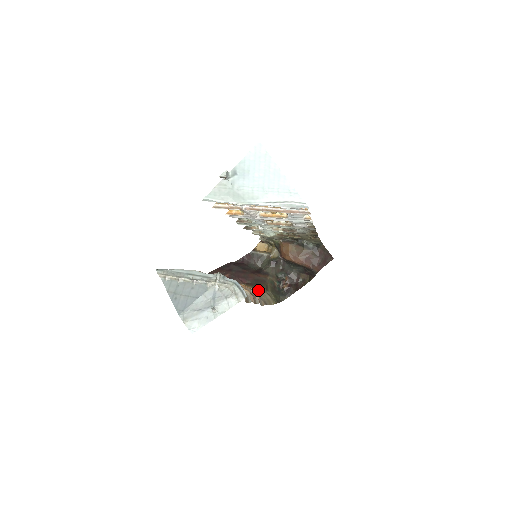
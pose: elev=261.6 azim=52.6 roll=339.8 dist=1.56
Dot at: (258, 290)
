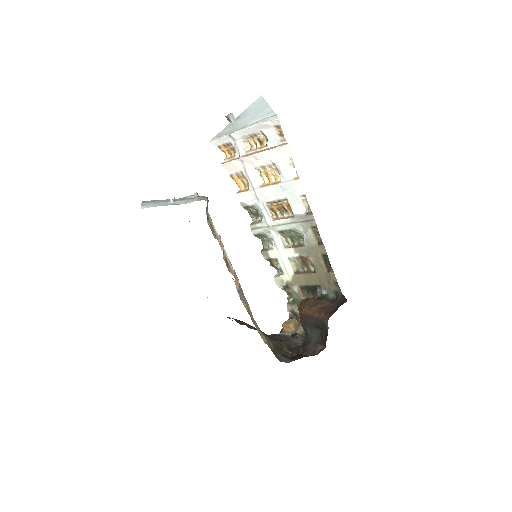
Dot at: occluded
